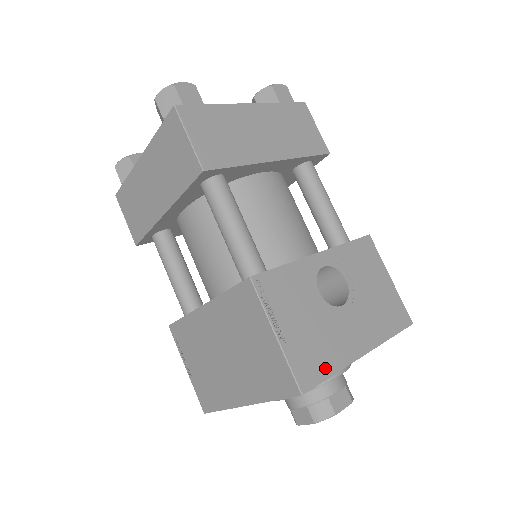
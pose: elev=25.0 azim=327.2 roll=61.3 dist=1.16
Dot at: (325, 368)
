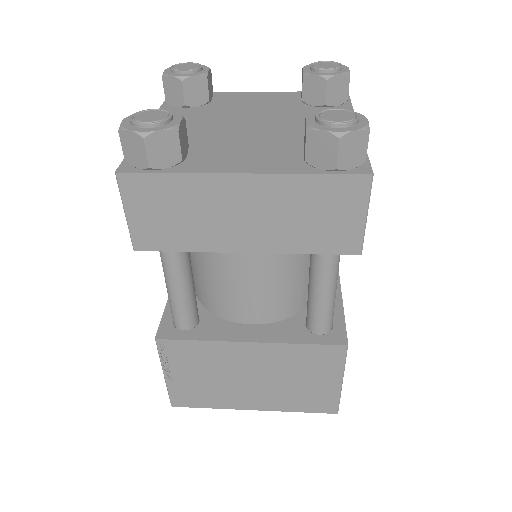
Dot at: occluded
